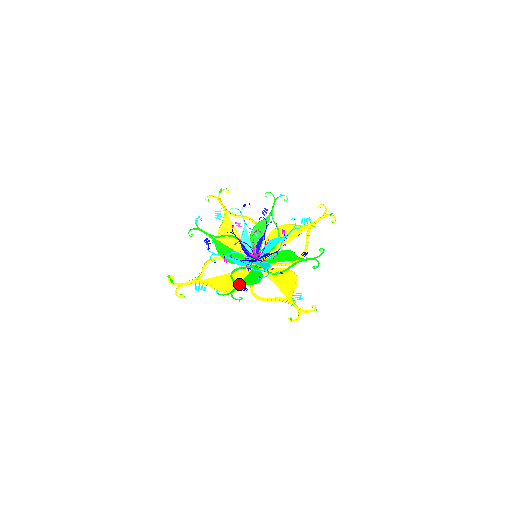
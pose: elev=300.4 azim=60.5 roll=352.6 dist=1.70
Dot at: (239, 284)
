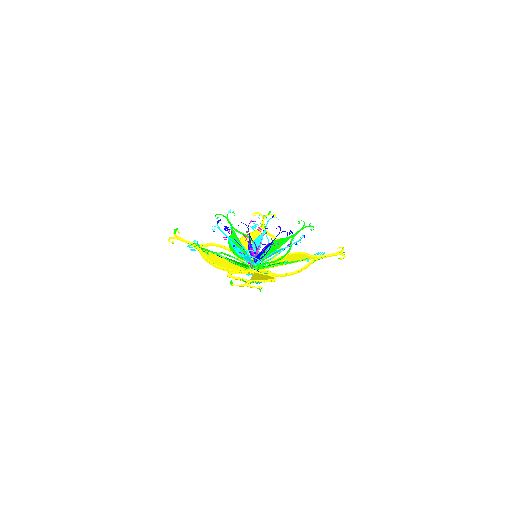
Dot at: (220, 255)
